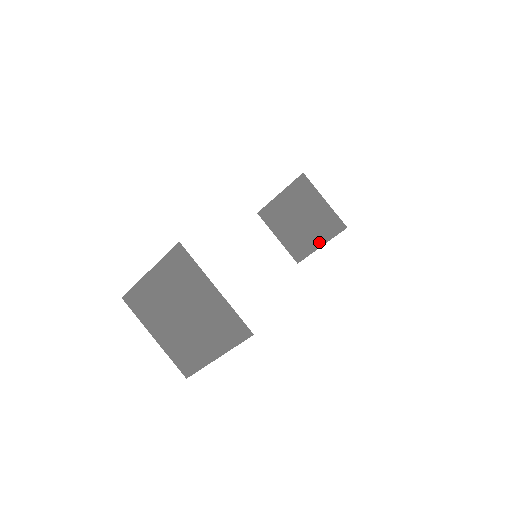
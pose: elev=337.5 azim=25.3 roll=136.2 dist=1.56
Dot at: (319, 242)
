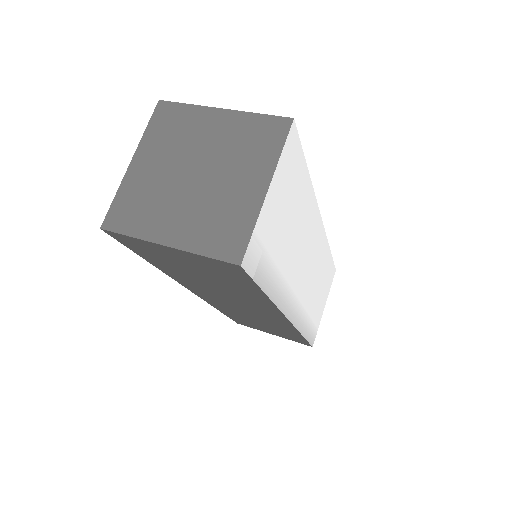
Dot at: occluded
